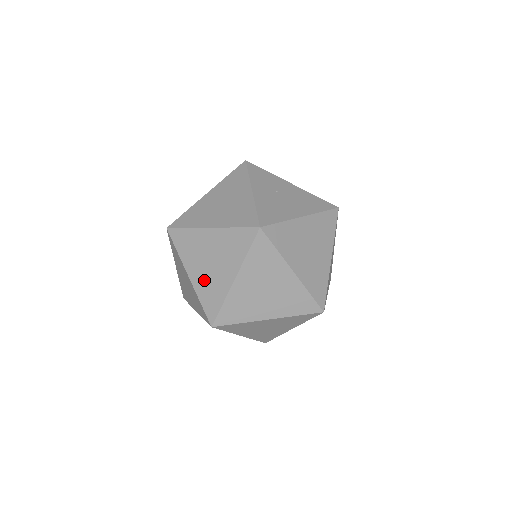
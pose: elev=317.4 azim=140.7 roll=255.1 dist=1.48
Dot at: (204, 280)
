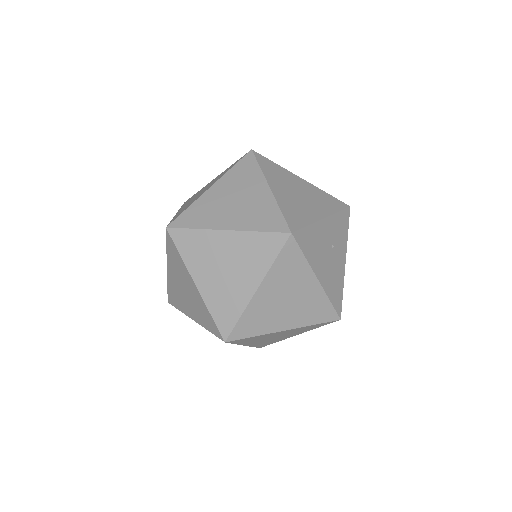
Dot at: (213, 202)
